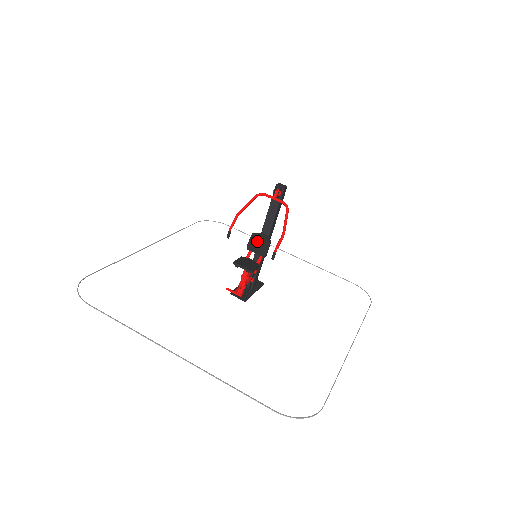
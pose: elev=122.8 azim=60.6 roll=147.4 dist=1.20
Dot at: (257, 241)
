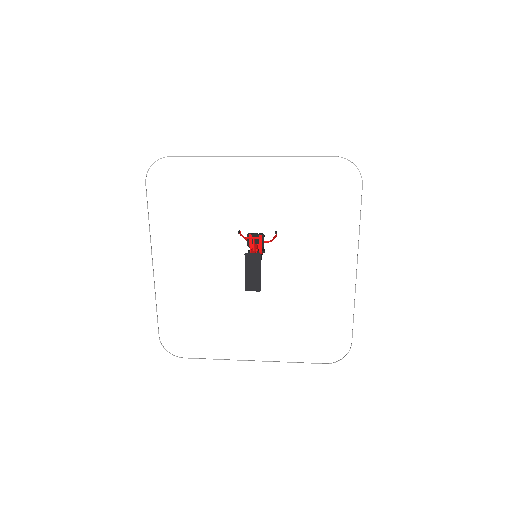
Dot at: occluded
